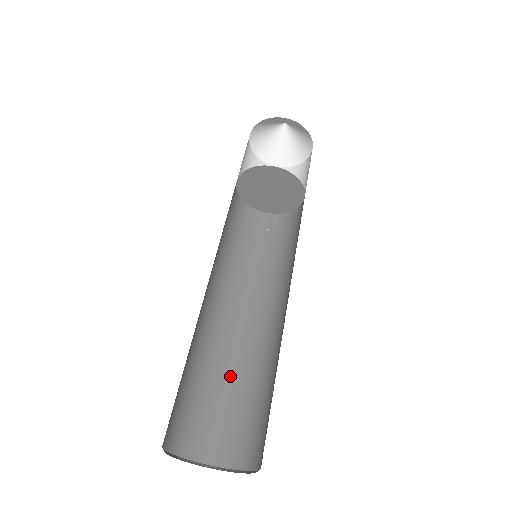
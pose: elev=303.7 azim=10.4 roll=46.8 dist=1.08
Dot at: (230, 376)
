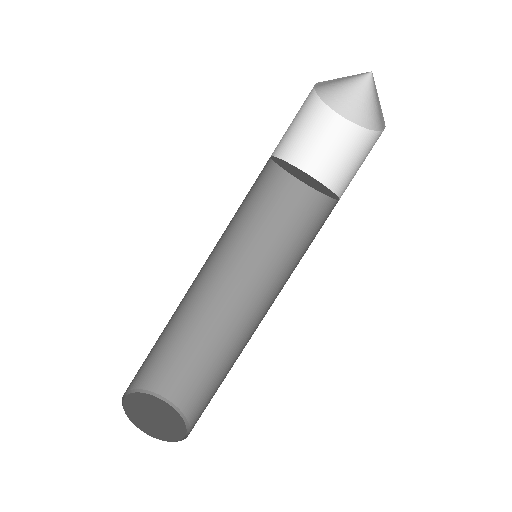
Dot at: (208, 344)
